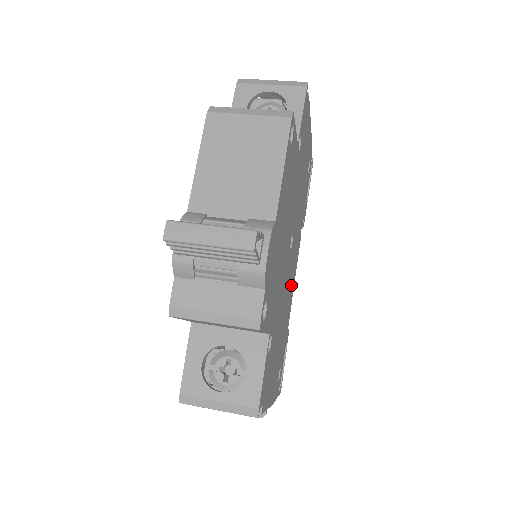
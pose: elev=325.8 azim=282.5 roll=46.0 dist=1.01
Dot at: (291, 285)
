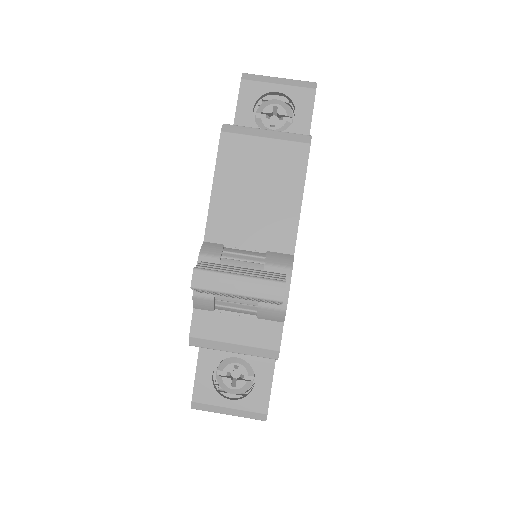
Dot at: occluded
